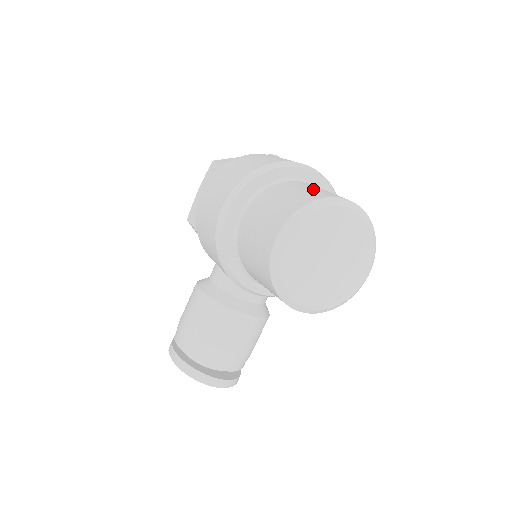
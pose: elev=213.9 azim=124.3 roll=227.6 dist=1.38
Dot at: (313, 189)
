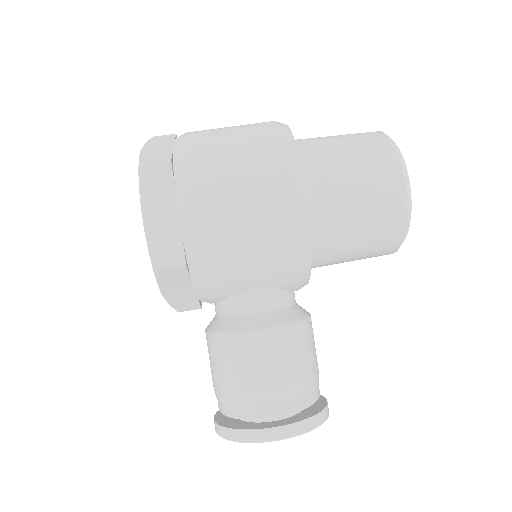
Dot at: (345, 135)
